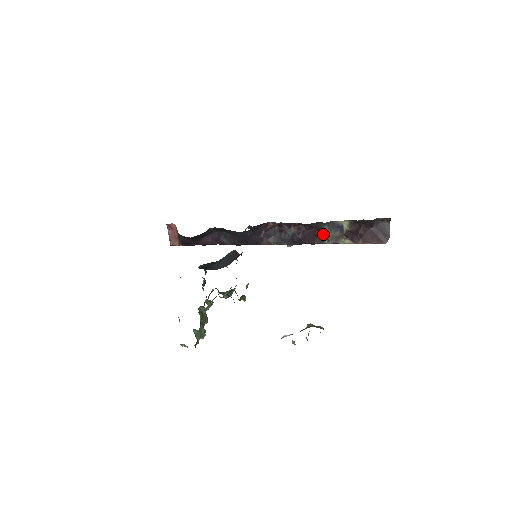
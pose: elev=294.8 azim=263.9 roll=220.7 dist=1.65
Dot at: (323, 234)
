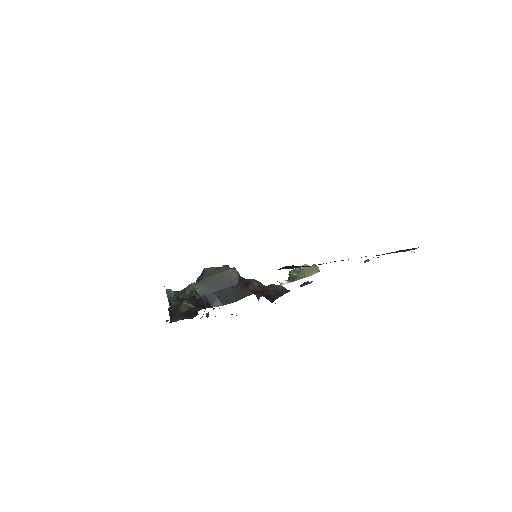
Dot at: occluded
